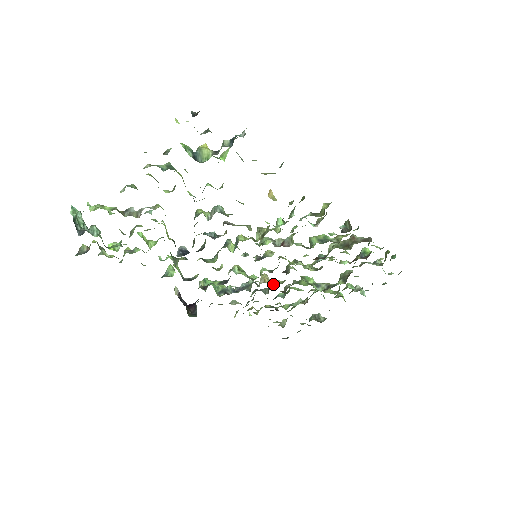
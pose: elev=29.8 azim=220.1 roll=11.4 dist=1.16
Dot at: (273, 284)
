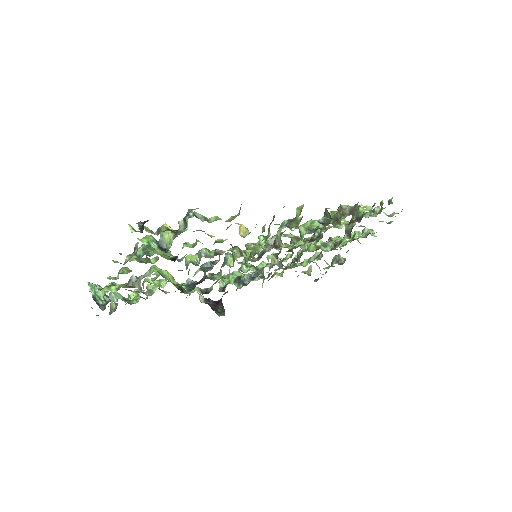
Dot at: (283, 261)
